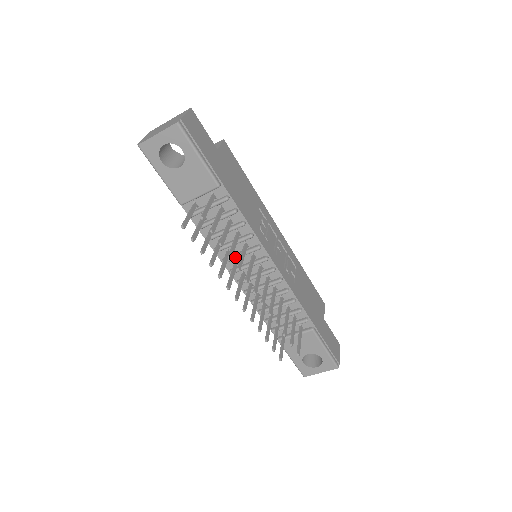
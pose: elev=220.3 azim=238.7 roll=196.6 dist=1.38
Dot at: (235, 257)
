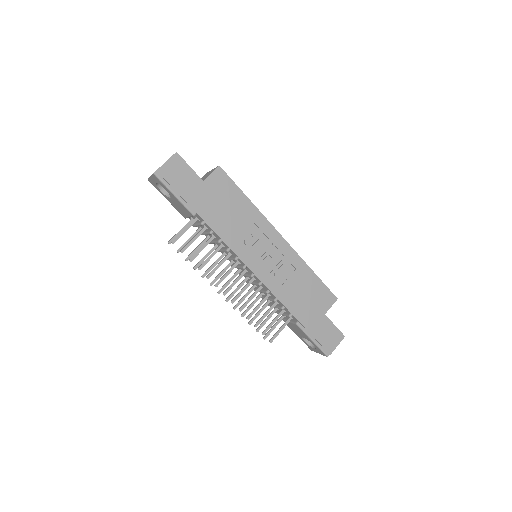
Dot at: (227, 259)
